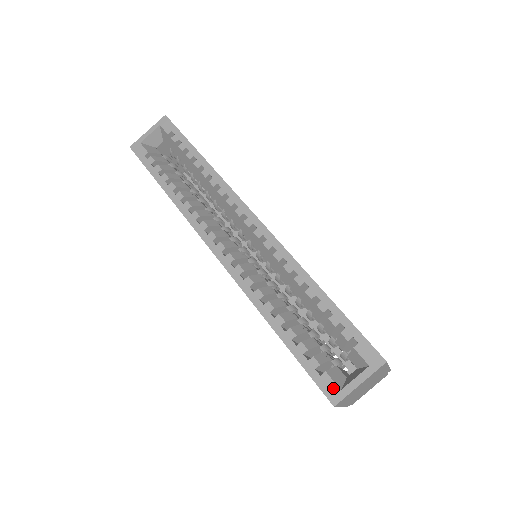
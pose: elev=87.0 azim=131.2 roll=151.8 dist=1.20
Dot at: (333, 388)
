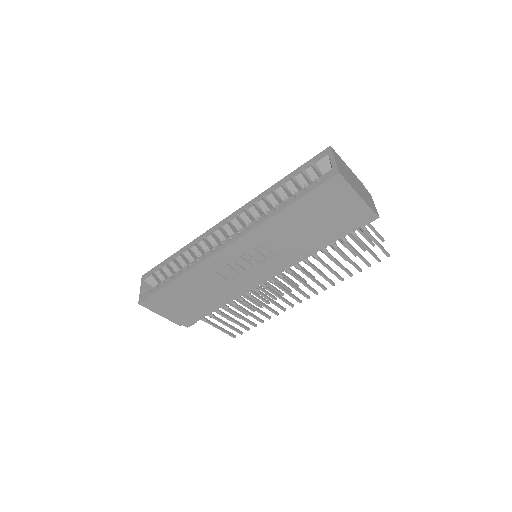
Dot at: (329, 173)
